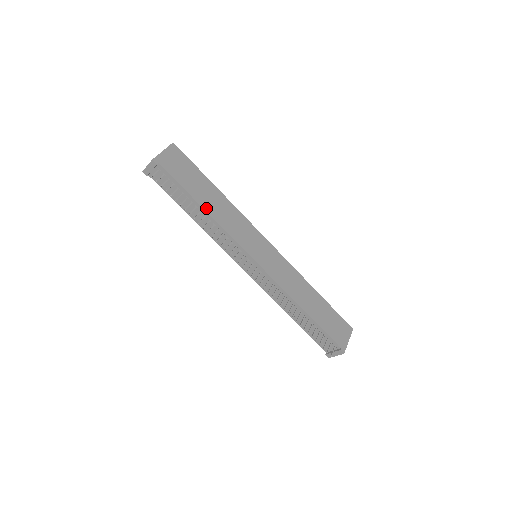
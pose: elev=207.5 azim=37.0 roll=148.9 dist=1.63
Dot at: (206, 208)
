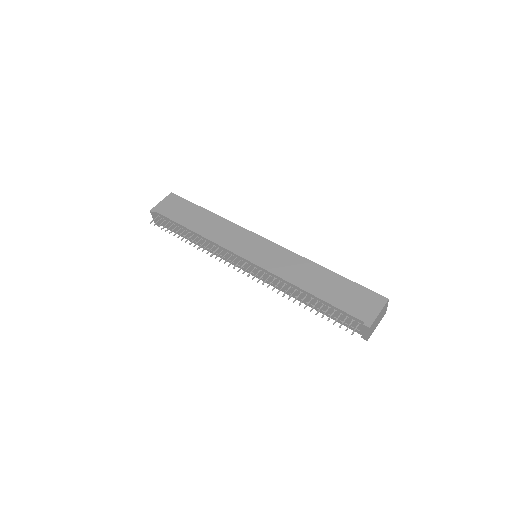
Dot at: (195, 230)
